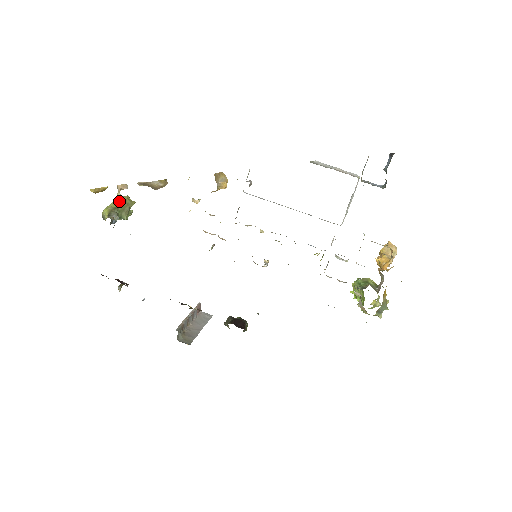
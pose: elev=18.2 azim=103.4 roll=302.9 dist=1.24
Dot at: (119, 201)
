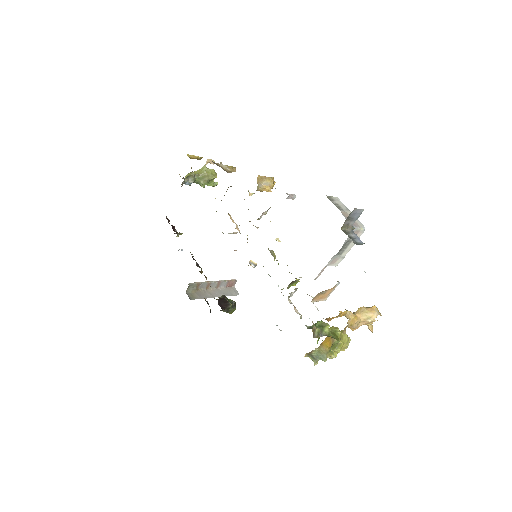
Dot at: (202, 171)
